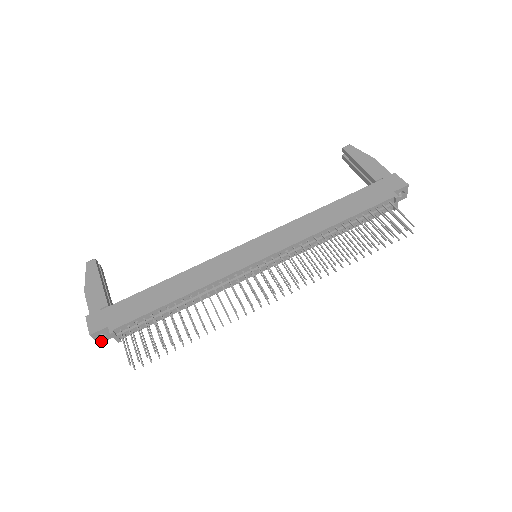
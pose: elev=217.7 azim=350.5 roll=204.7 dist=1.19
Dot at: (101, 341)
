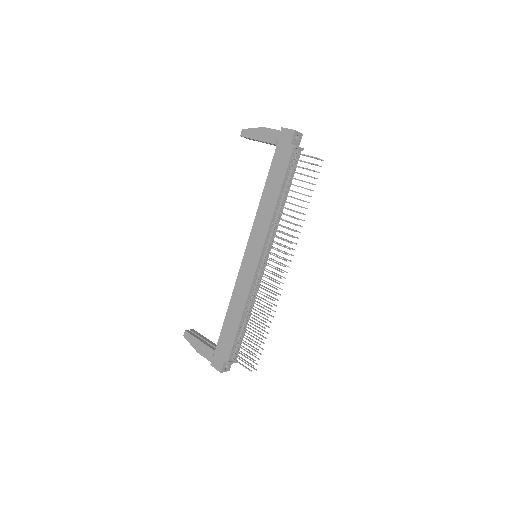
Dot at: (229, 369)
